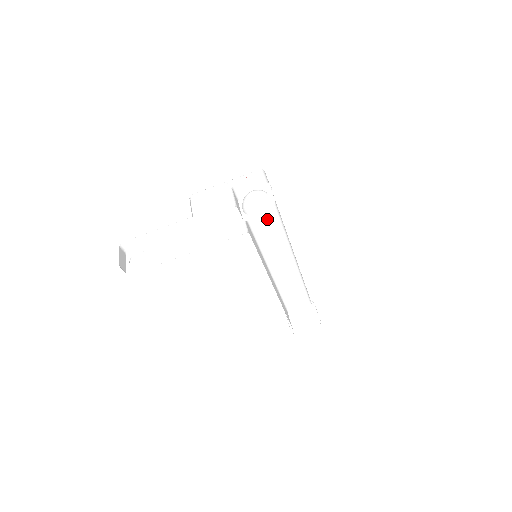
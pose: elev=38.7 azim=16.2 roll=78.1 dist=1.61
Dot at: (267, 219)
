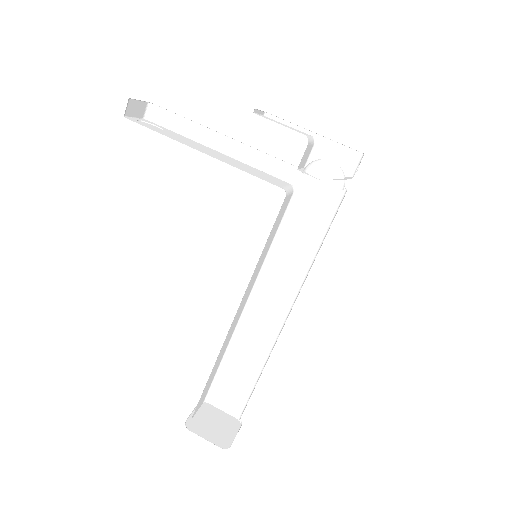
Dot at: (307, 230)
